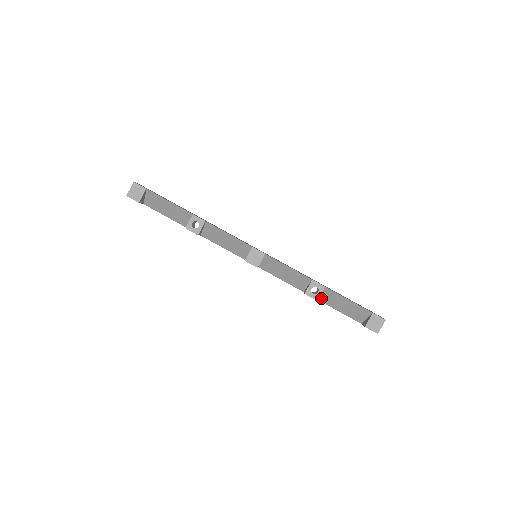
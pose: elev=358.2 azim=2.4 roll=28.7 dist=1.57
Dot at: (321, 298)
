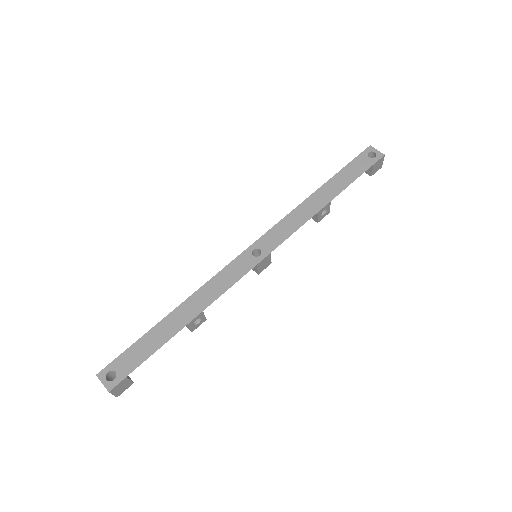
Dot at: occluded
